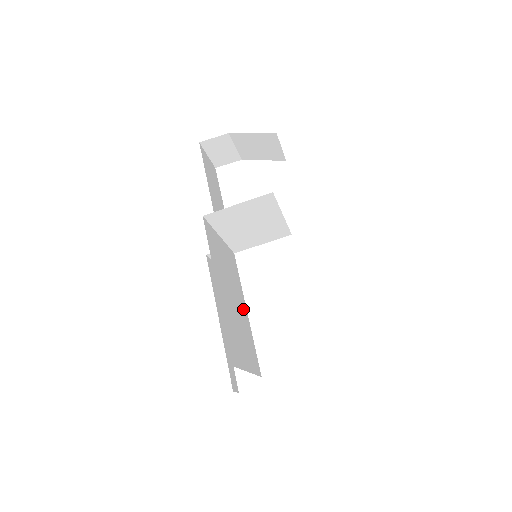
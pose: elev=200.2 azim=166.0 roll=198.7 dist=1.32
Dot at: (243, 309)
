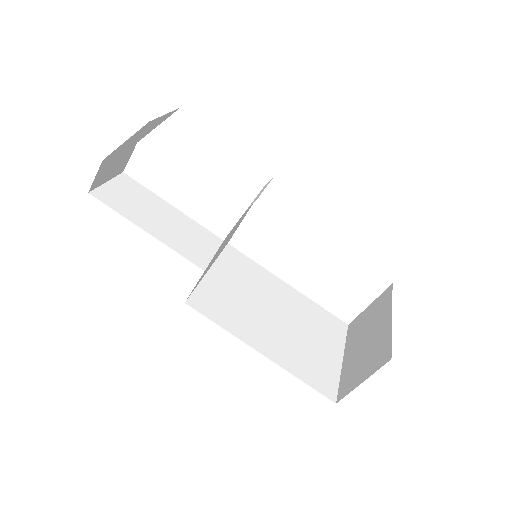
Dot at: (285, 294)
